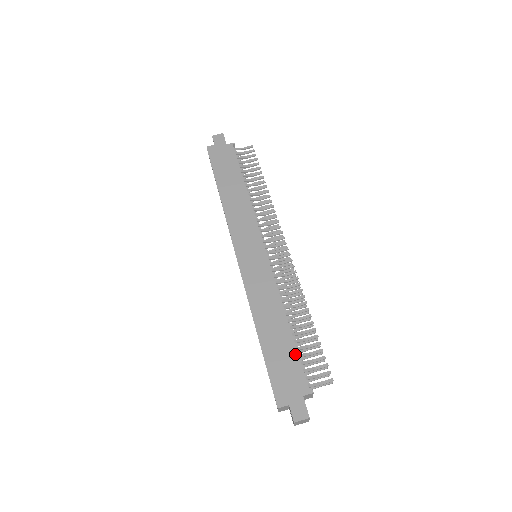
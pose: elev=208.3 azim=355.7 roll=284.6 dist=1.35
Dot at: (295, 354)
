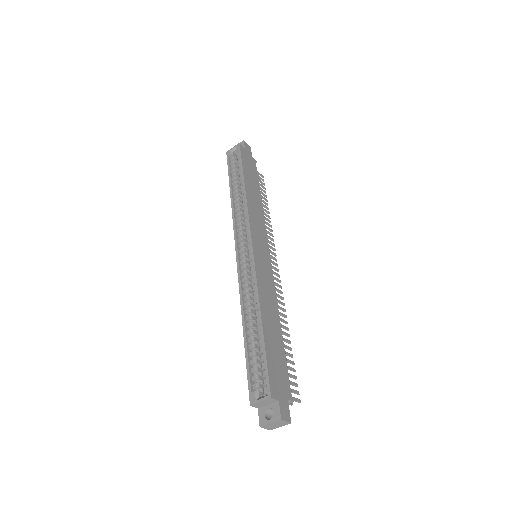
Dot at: (285, 358)
